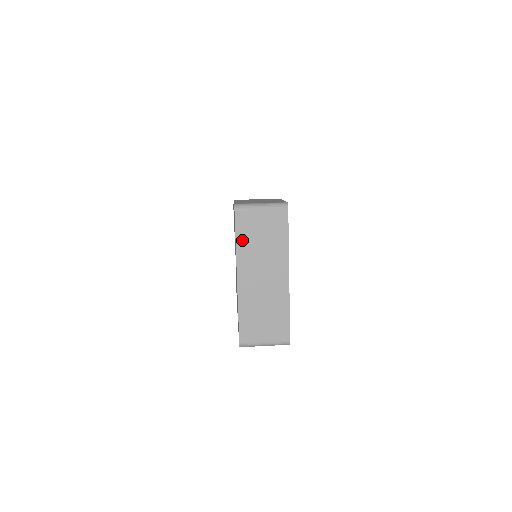
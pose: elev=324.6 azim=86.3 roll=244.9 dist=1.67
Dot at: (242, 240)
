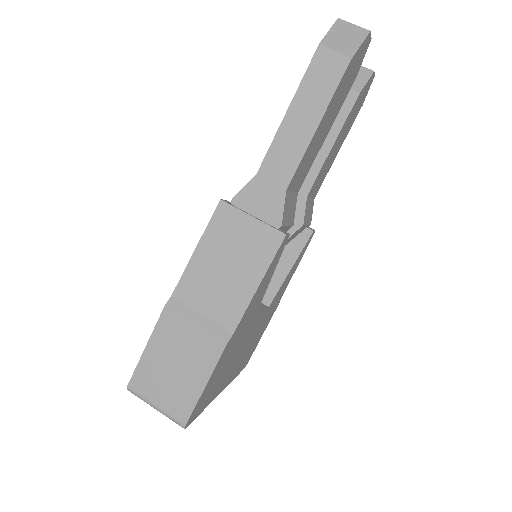
Dot at: occluded
